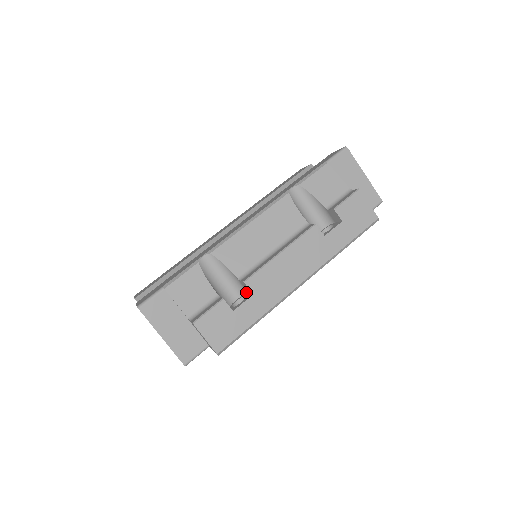
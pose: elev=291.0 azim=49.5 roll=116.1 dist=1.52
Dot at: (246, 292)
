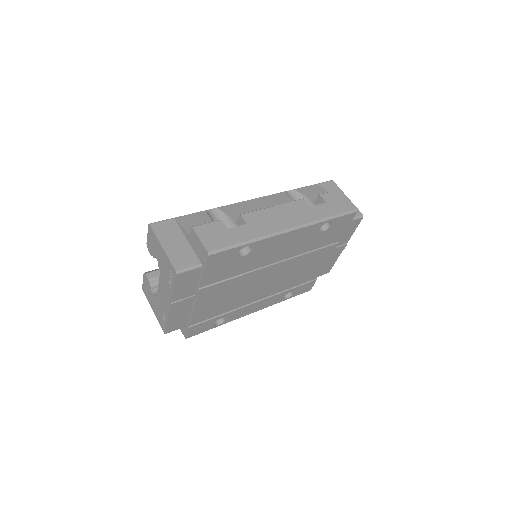
Dot at: occluded
